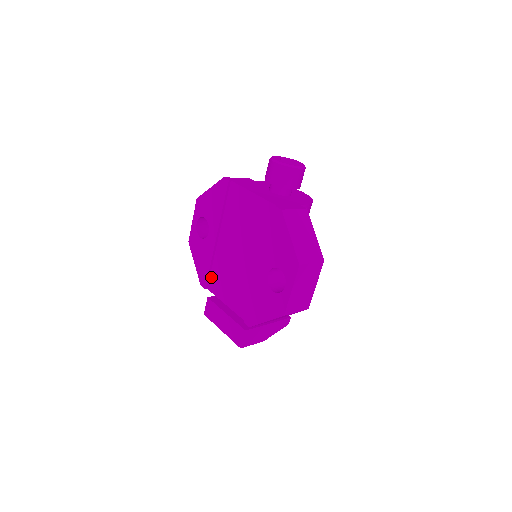
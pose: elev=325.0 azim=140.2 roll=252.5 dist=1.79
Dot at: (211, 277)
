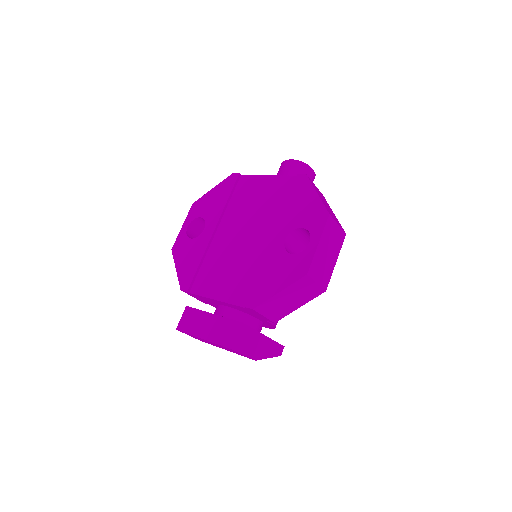
Dot at: (198, 277)
